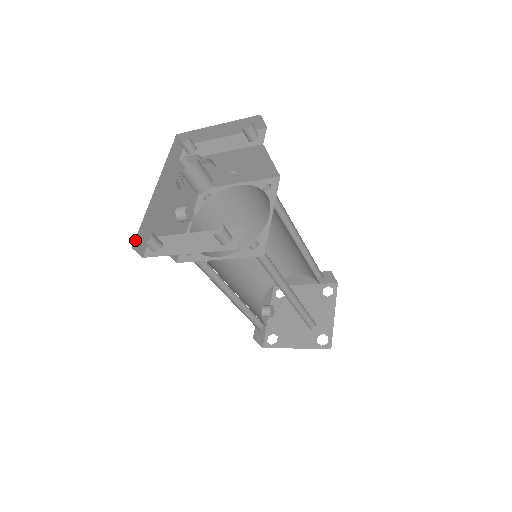
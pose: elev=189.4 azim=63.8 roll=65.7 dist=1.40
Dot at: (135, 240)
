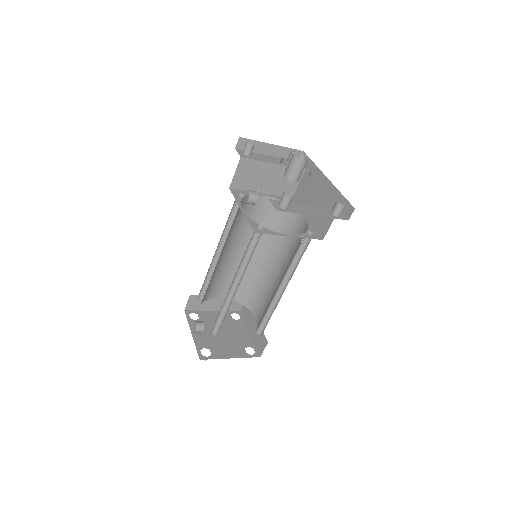
Dot at: occluded
